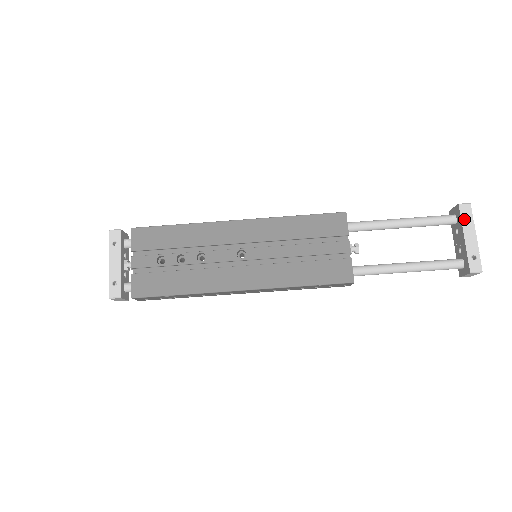
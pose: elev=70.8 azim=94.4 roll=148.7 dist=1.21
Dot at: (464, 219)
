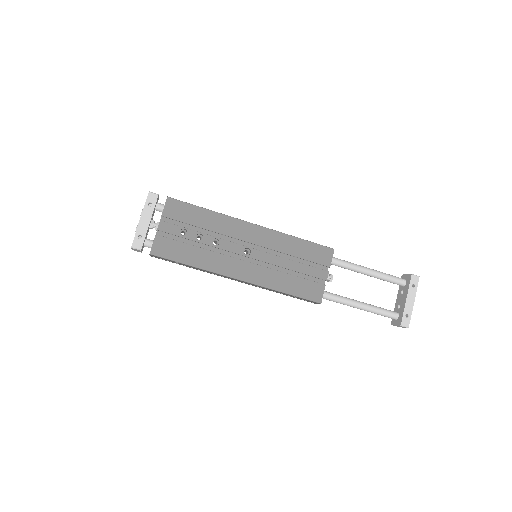
Dot at: (411, 286)
